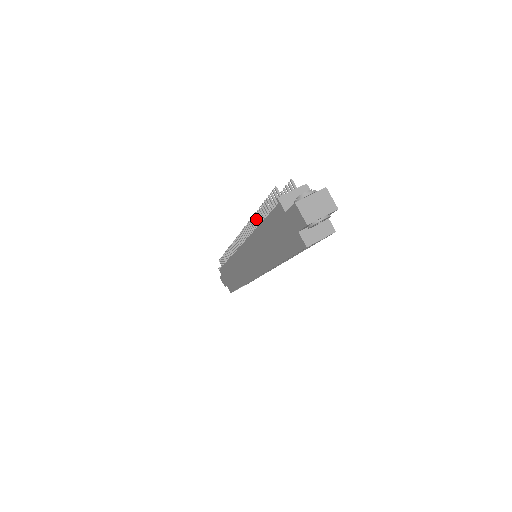
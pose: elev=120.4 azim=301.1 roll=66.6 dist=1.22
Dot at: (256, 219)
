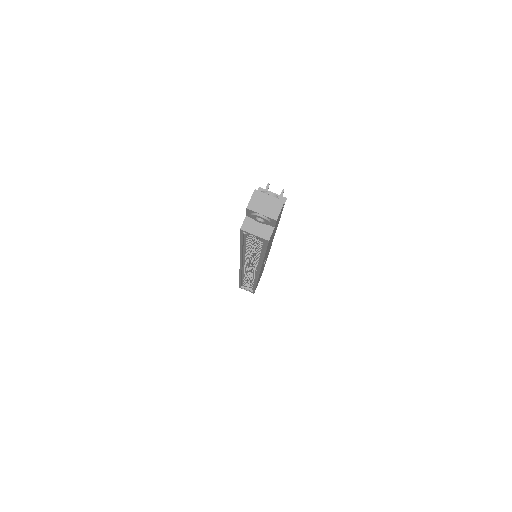
Dot at: occluded
